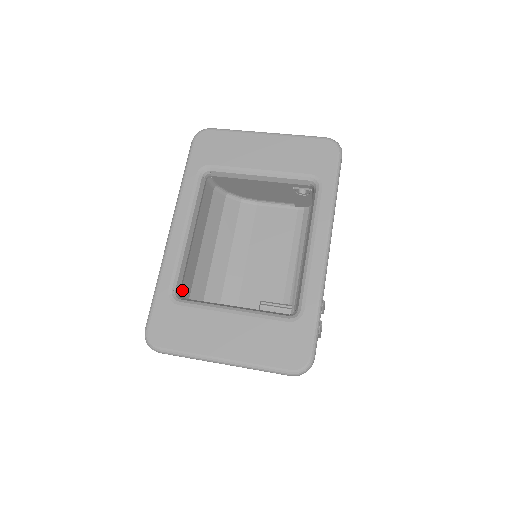
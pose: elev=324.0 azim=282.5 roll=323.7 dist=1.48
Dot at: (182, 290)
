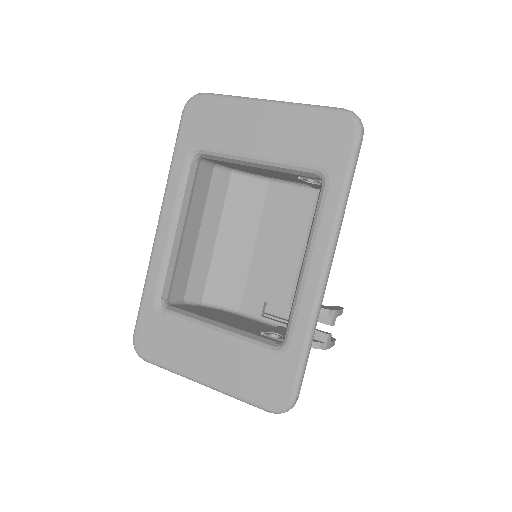
Dot at: (172, 294)
